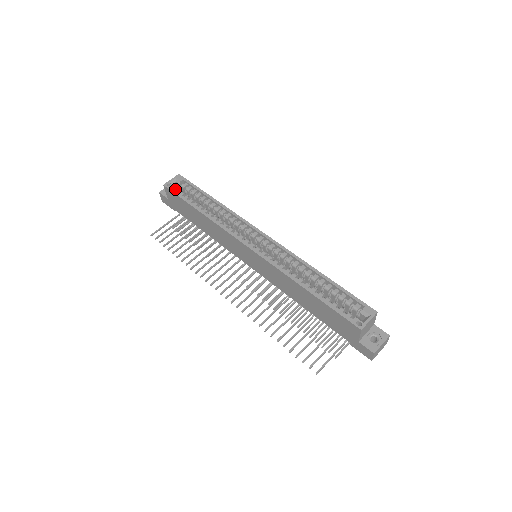
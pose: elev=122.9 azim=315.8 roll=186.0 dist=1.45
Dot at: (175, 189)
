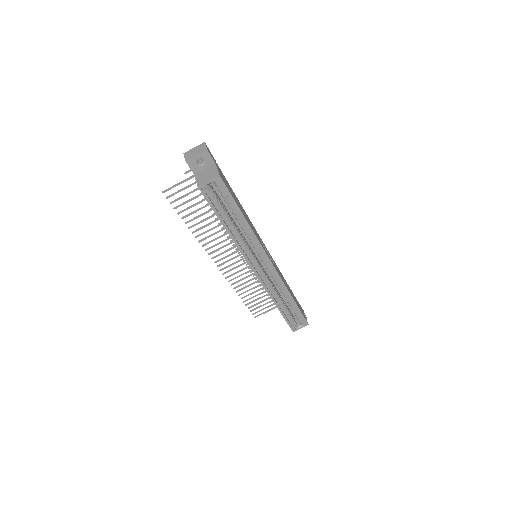
Dot at: (209, 188)
